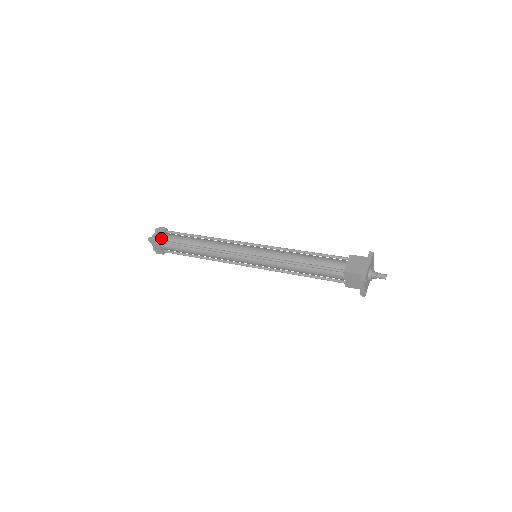
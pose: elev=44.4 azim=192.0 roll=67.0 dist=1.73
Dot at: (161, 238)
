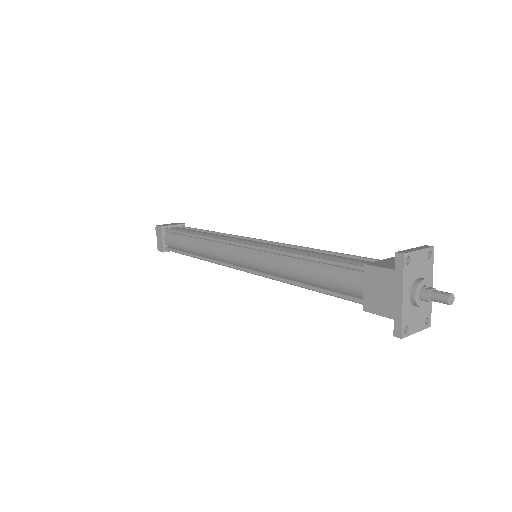
Dot at: (165, 244)
